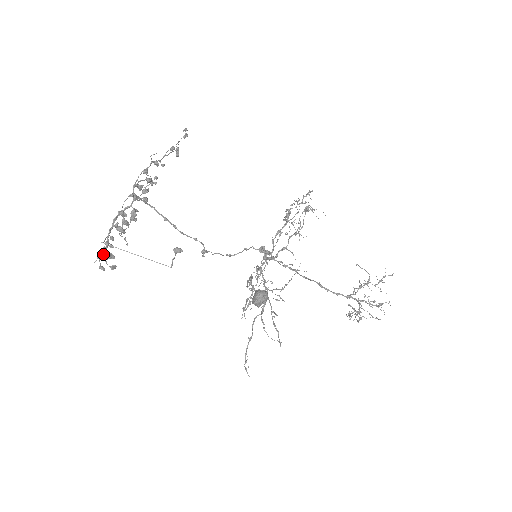
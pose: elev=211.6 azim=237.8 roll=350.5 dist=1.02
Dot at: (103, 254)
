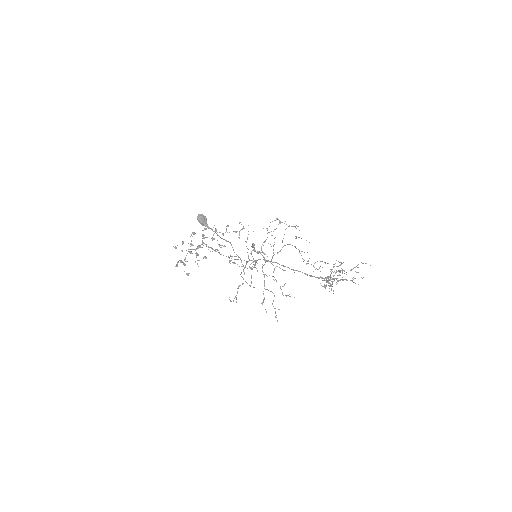
Dot at: occluded
